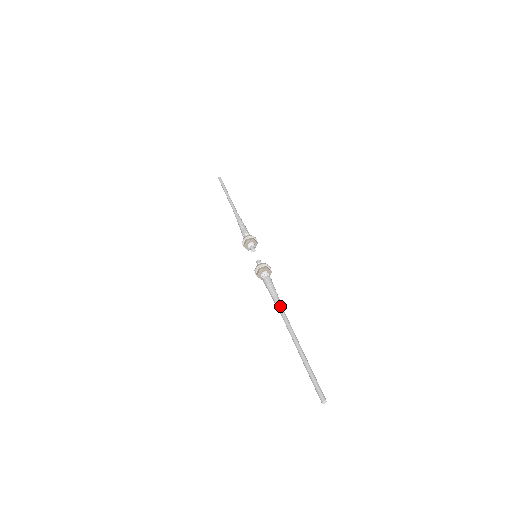
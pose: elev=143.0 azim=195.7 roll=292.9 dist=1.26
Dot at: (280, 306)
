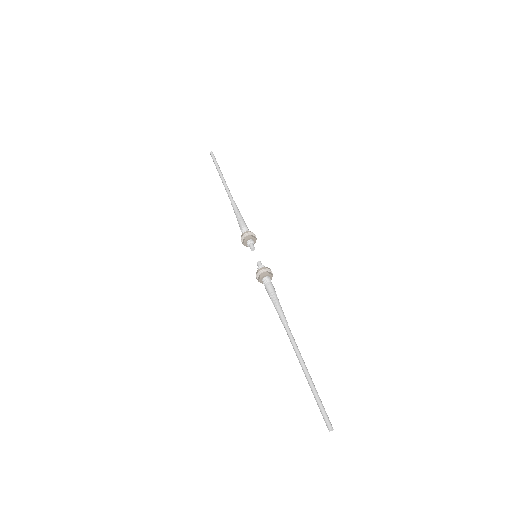
Dot at: (283, 320)
